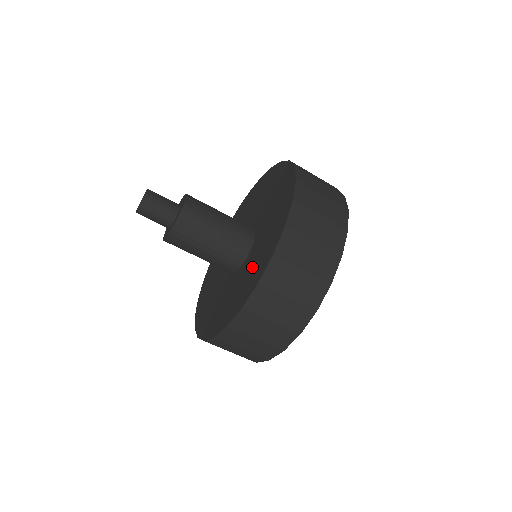
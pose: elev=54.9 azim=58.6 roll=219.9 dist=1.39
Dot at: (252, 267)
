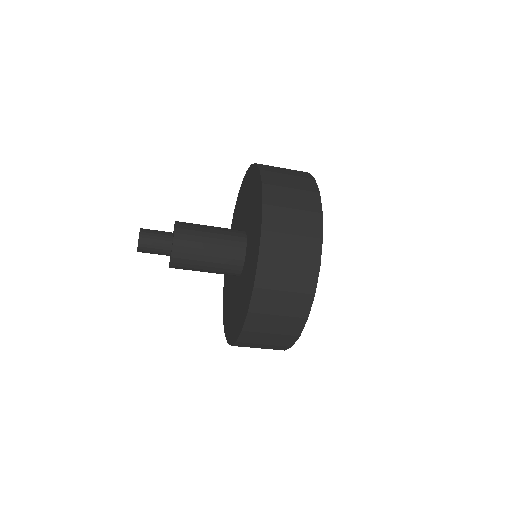
Dot at: (251, 255)
